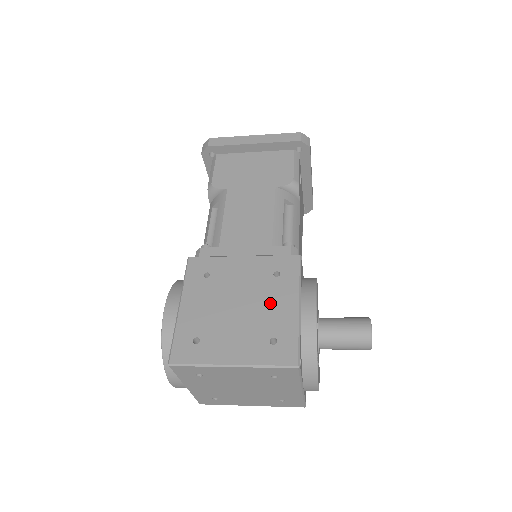
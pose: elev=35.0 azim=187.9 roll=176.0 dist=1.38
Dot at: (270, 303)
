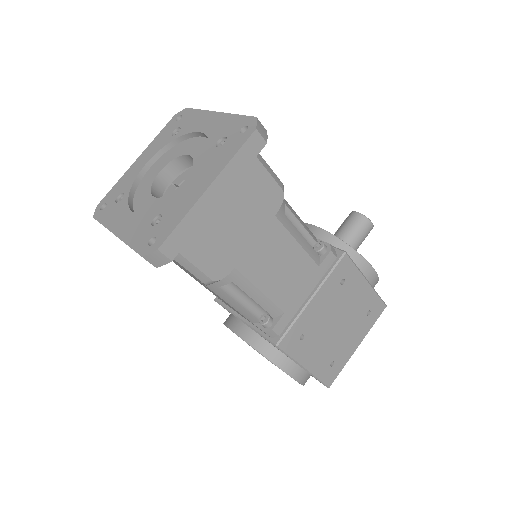
Dot at: (353, 301)
